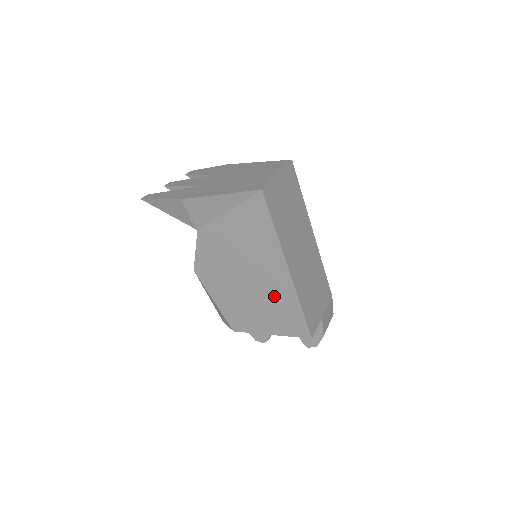
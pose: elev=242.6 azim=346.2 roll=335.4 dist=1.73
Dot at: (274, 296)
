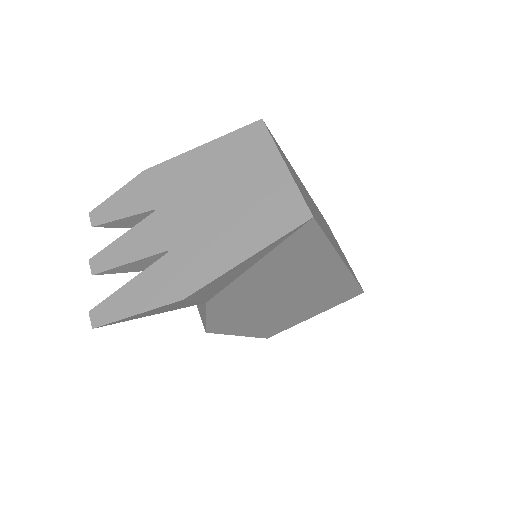
Dot at: (322, 291)
